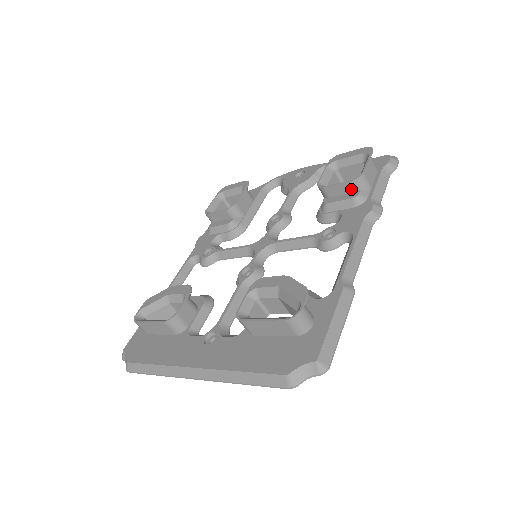
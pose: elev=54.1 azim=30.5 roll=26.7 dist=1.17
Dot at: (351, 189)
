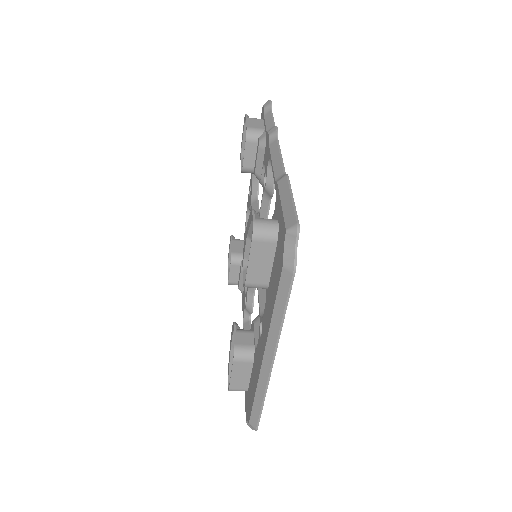
Dot at: (254, 145)
